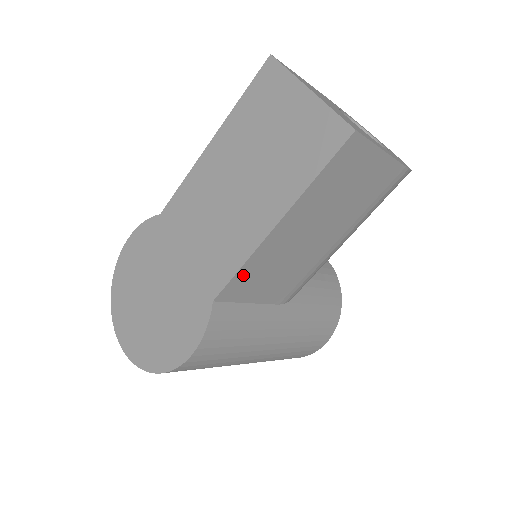
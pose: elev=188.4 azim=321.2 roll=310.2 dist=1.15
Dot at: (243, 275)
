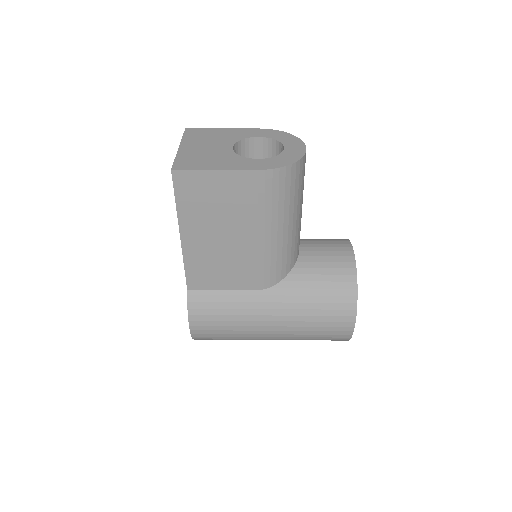
Dot at: (192, 271)
